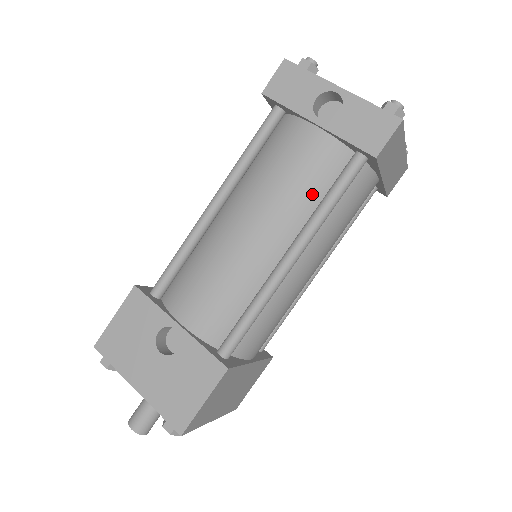
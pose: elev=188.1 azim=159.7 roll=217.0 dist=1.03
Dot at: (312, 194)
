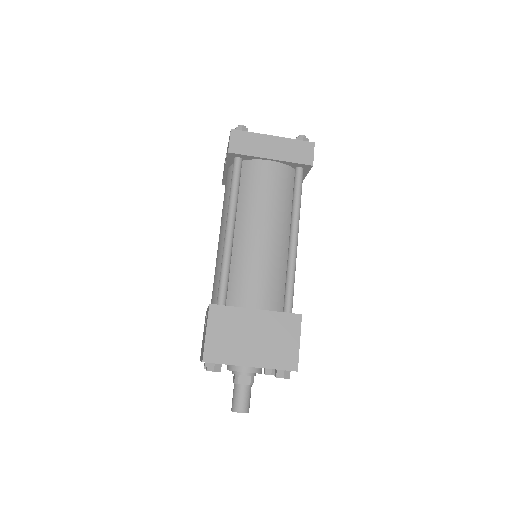
Dot at: occluded
